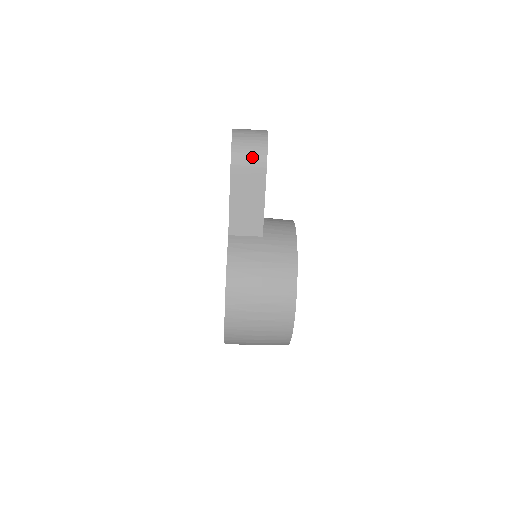
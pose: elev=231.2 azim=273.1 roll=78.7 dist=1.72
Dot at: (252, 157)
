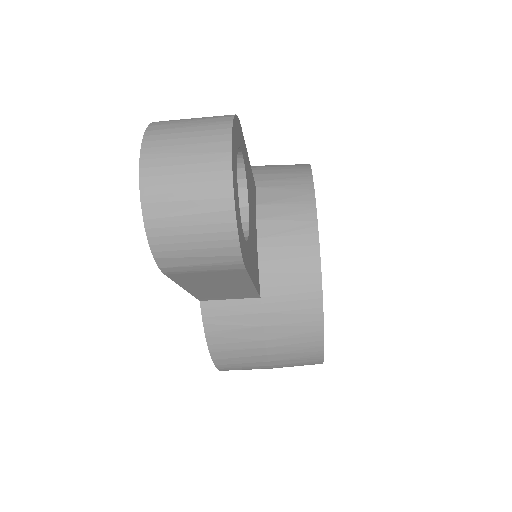
Dot at: (206, 261)
